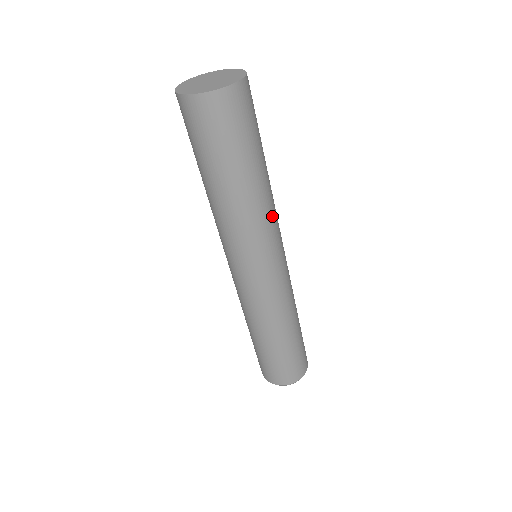
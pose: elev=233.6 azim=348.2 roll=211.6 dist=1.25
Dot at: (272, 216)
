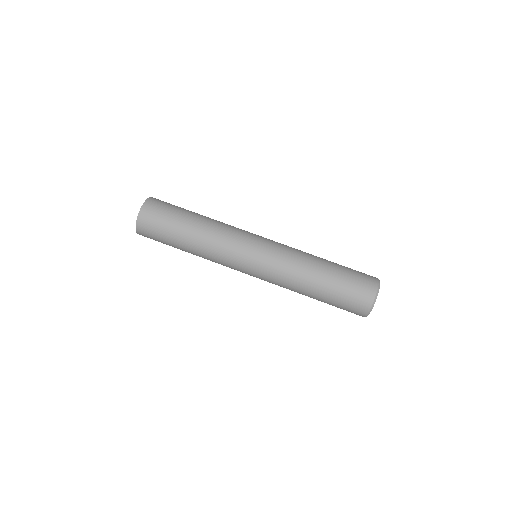
Dot at: (223, 235)
